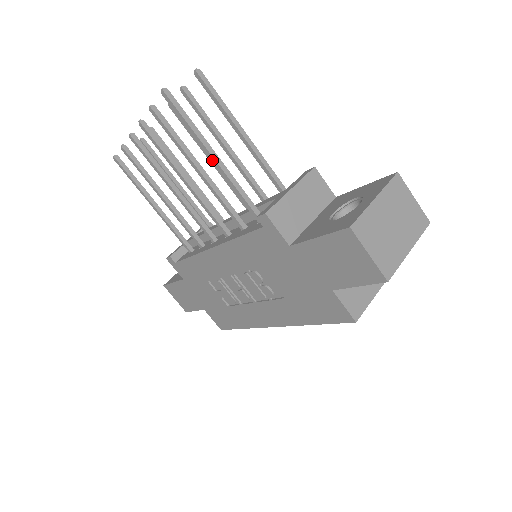
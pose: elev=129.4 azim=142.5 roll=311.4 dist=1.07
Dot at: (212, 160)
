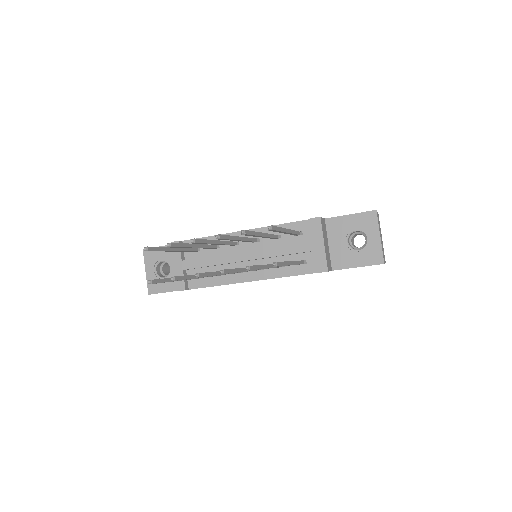
Dot at: occluded
